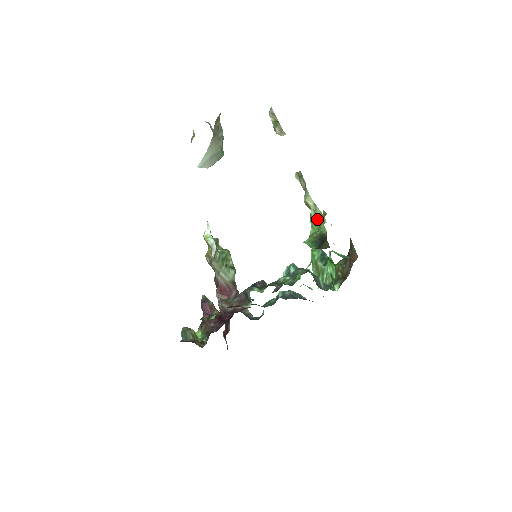
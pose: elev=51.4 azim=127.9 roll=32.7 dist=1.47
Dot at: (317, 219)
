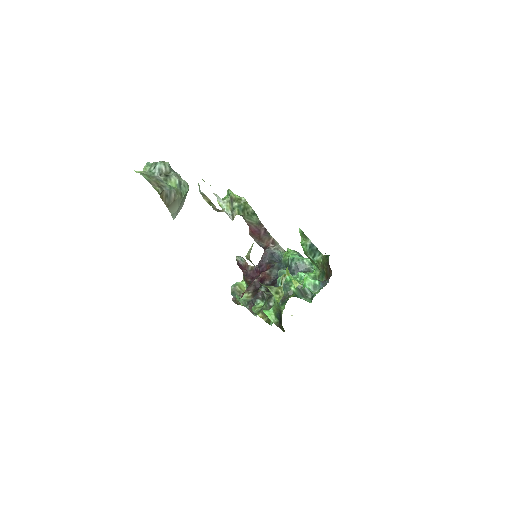
Dot at: (275, 294)
